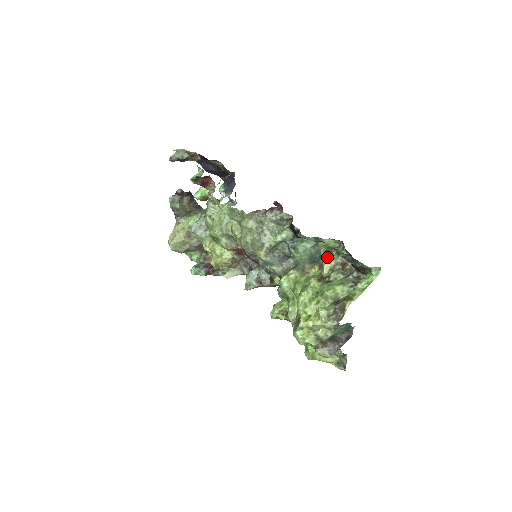
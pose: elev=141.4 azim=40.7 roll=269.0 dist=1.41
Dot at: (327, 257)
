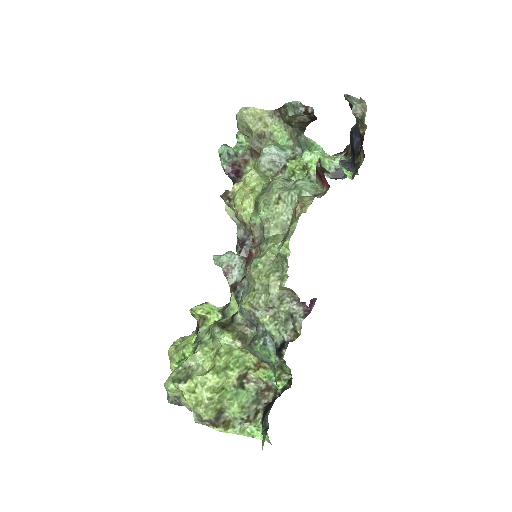
Dot at: (271, 369)
